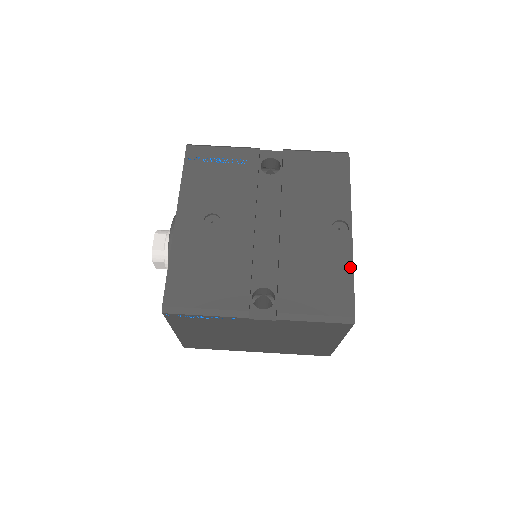
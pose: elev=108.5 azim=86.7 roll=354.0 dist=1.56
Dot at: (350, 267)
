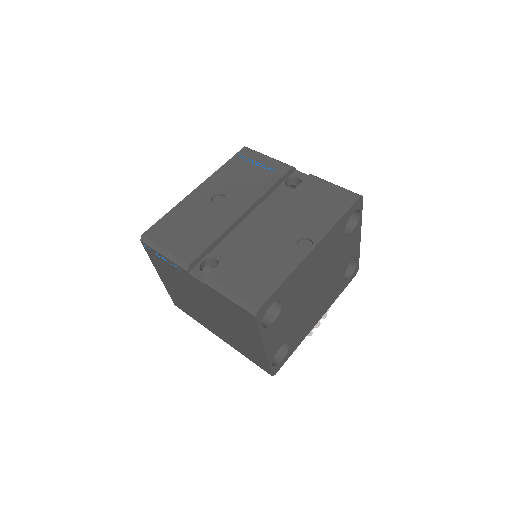
Dot at: (287, 274)
